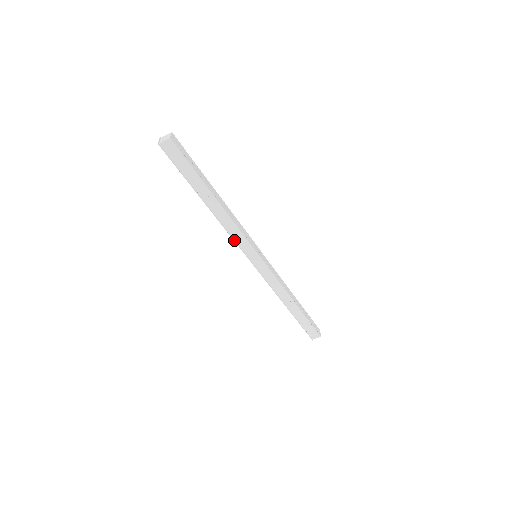
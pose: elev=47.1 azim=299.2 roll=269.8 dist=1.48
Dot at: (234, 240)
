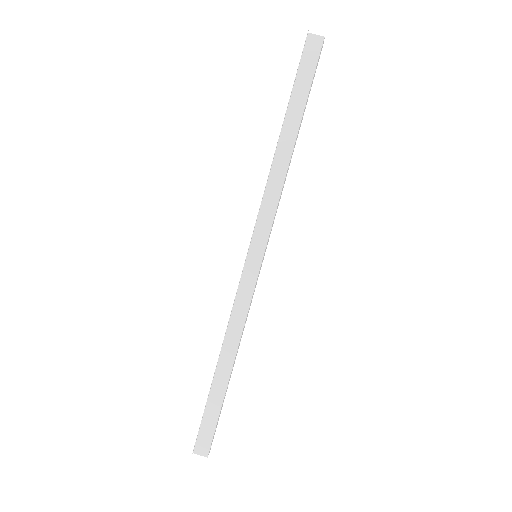
Dot at: (260, 208)
